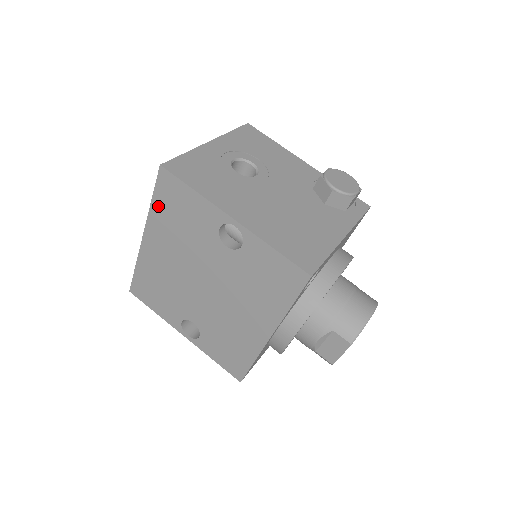
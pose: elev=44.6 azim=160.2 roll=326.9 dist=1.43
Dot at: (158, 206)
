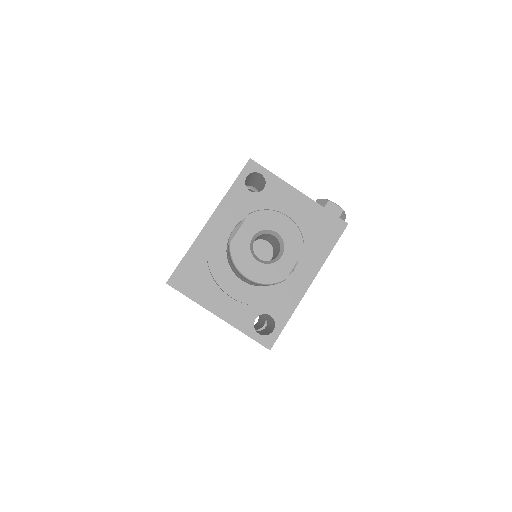
Dot at: occluded
